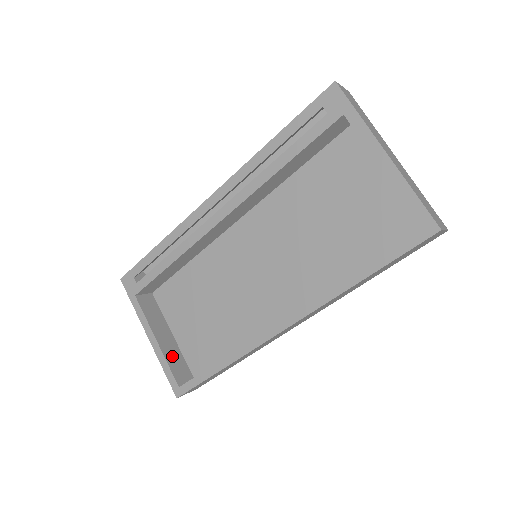
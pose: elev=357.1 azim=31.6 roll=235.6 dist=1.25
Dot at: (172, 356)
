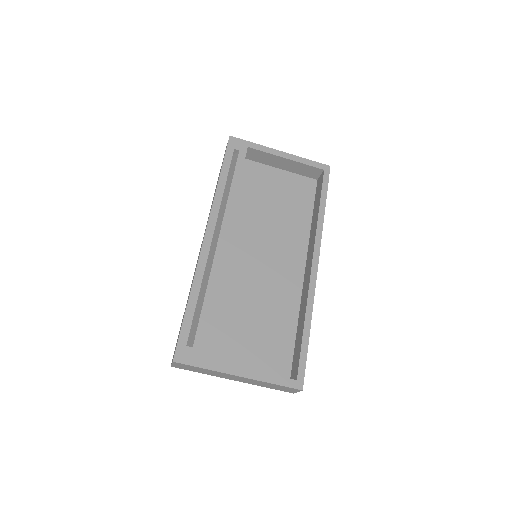
Dot at: occluded
